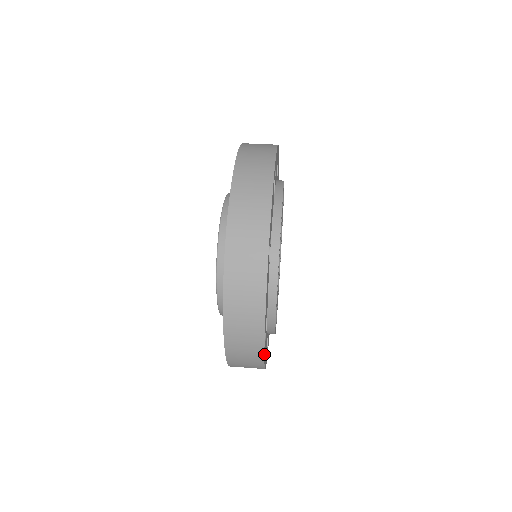
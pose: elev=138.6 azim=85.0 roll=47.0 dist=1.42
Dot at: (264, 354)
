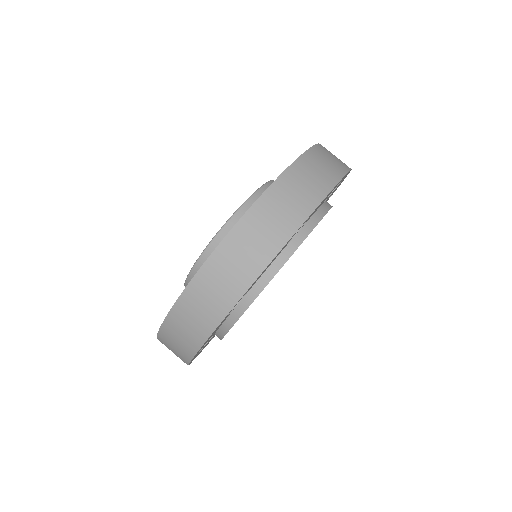
Dot at: occluded
